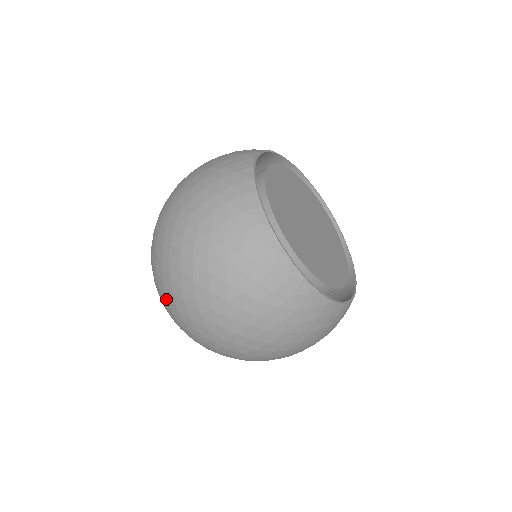
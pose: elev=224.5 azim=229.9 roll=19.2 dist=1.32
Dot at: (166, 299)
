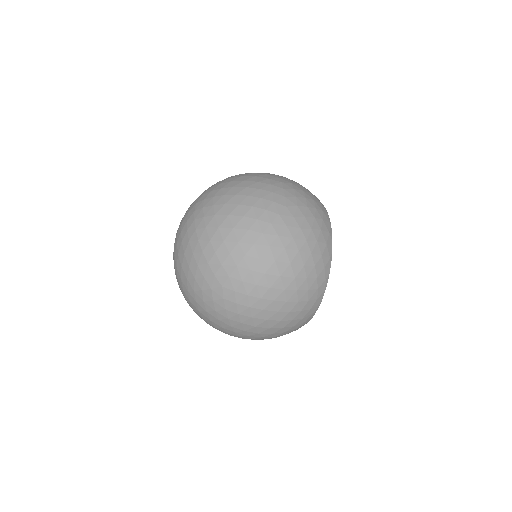
Dot at: (228, 253)
